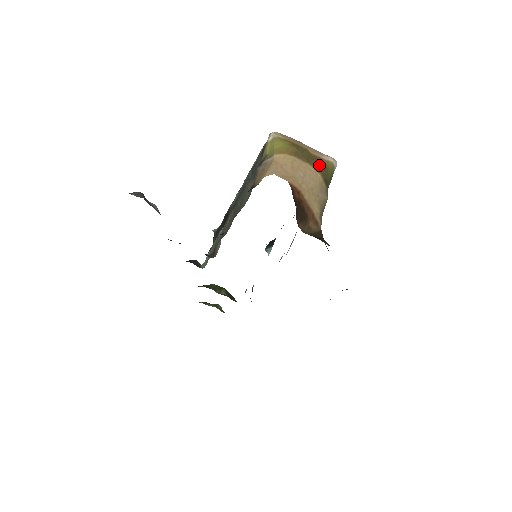
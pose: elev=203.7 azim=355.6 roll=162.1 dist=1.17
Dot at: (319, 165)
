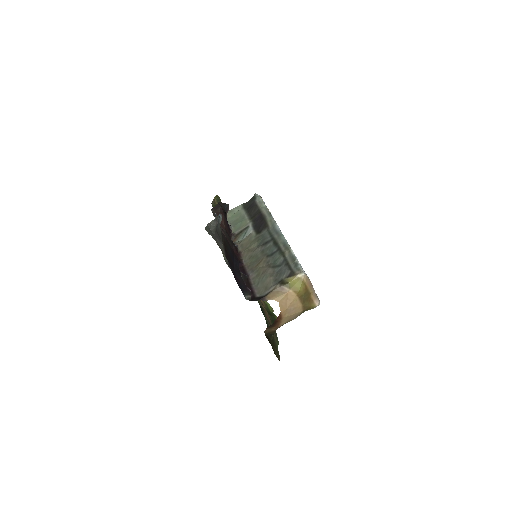
Dot at: (307, 306)
